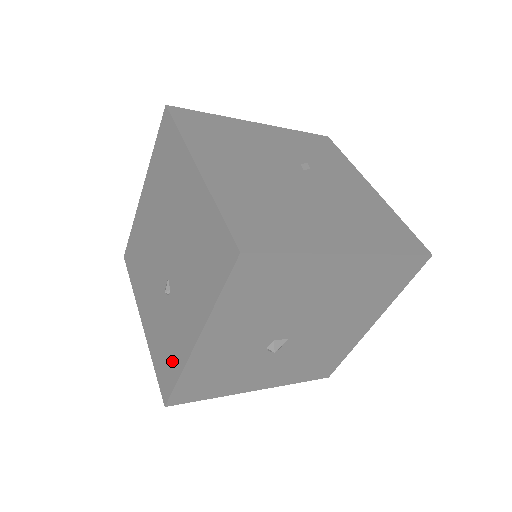
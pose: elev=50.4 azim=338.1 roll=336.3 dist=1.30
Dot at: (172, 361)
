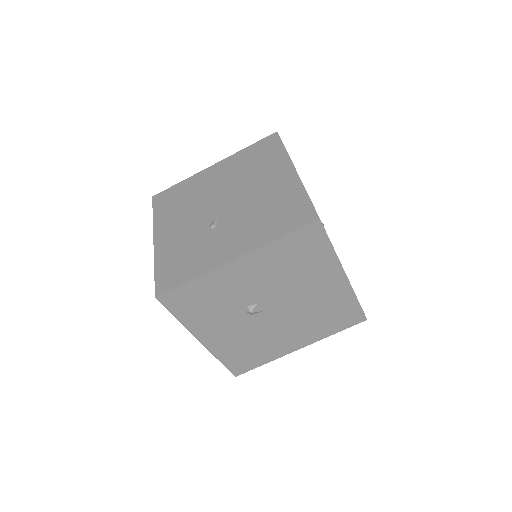
Dot at: (190, 268)
